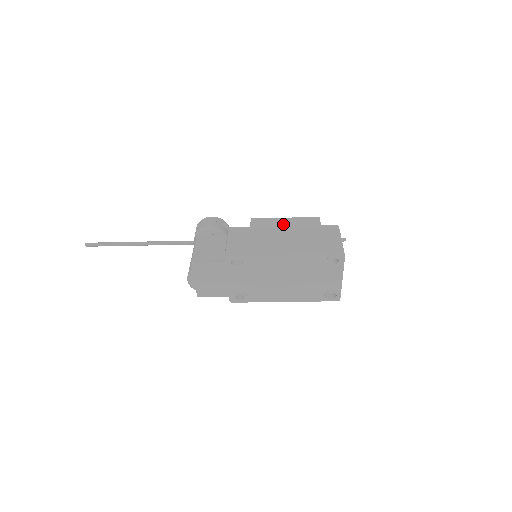
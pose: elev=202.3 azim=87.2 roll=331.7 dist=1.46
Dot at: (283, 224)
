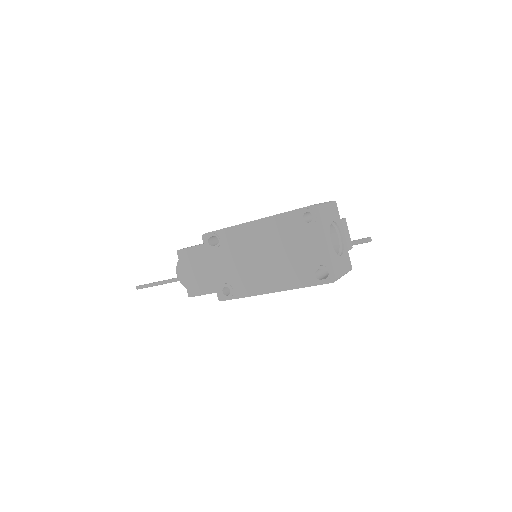
Dot at: occluded
